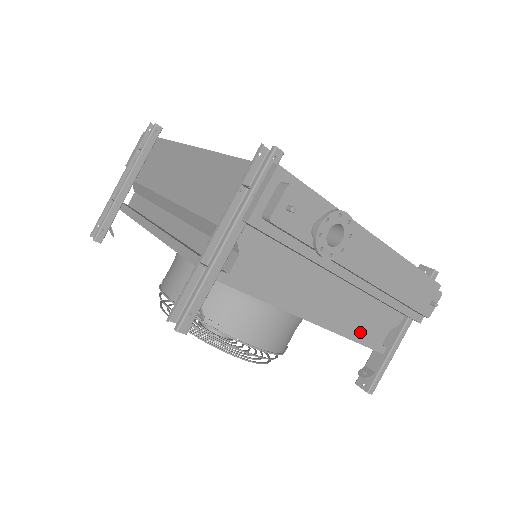
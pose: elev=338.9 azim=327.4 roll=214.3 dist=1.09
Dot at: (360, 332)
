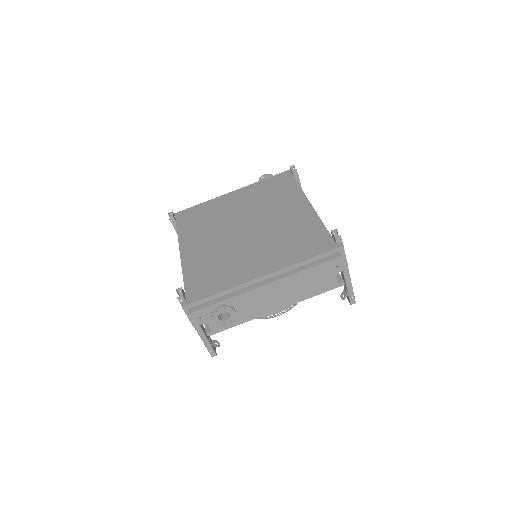
Dot at: (313, 292)
